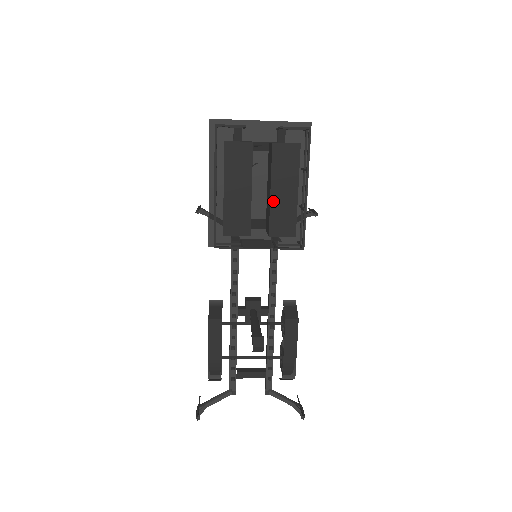
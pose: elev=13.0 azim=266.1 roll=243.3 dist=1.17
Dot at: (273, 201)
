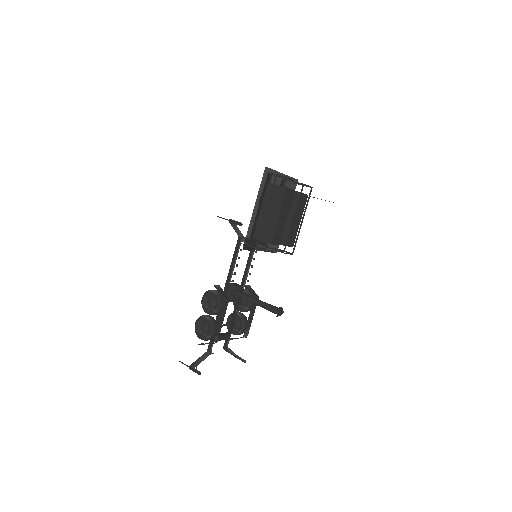
Dot at: (292, 225)
